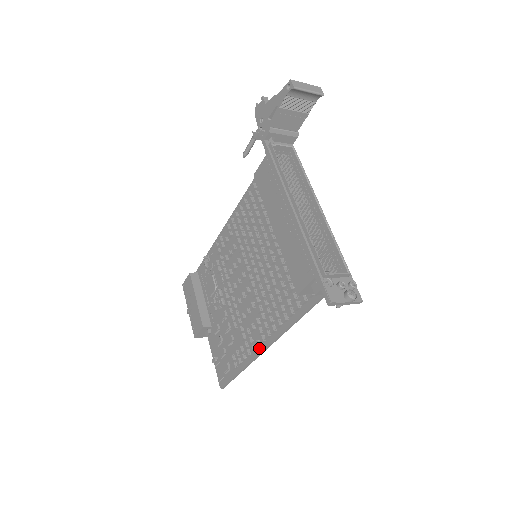
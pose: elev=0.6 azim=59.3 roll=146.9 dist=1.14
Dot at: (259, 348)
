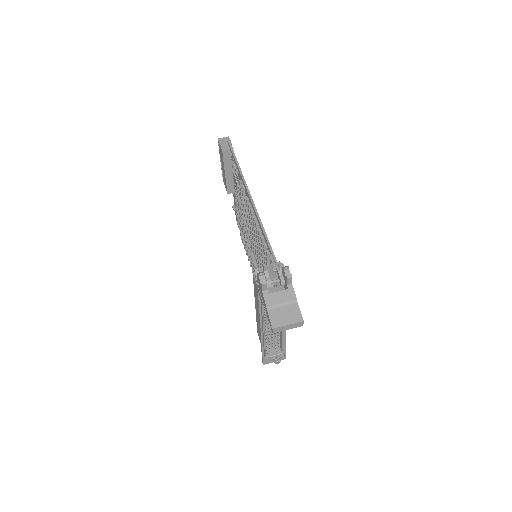
Dot at: occluded
